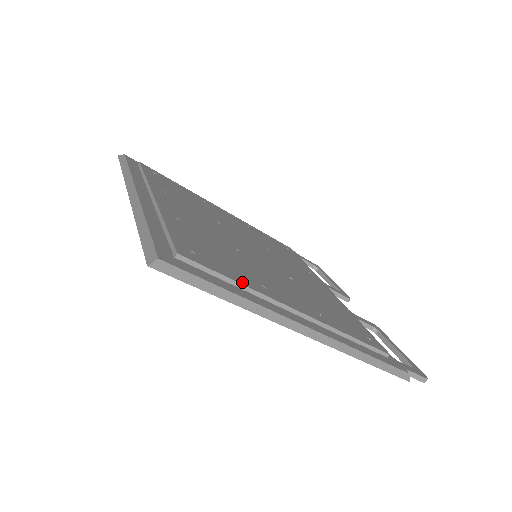
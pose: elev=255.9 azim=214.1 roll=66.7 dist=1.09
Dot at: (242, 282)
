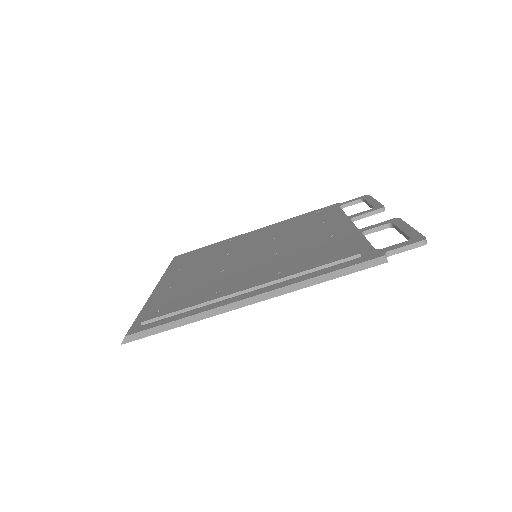
Dot at: (193, 305)
